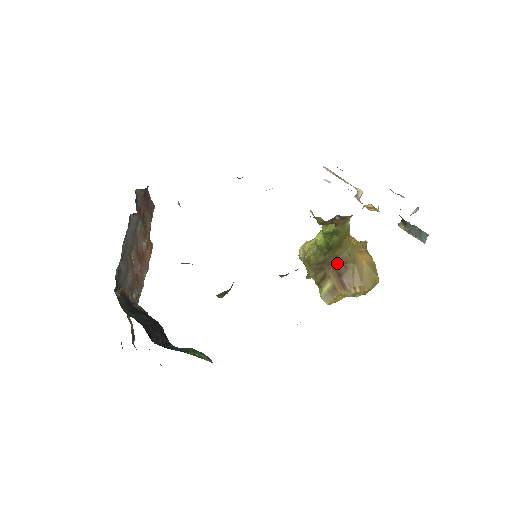
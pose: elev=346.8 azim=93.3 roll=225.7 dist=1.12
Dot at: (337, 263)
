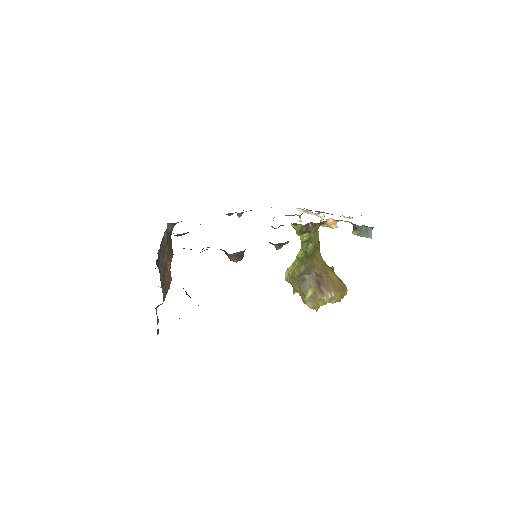
Dot at: (314, 274)
